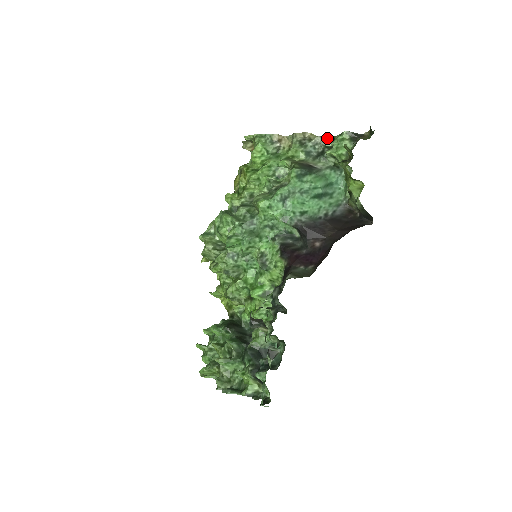
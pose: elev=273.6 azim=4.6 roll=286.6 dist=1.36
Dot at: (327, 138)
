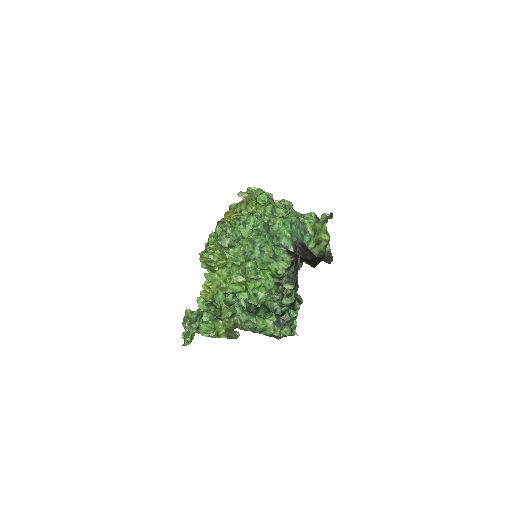
Dot at: (297, 213)
